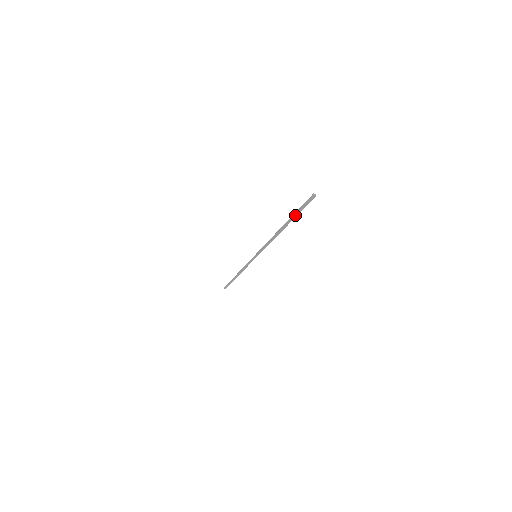
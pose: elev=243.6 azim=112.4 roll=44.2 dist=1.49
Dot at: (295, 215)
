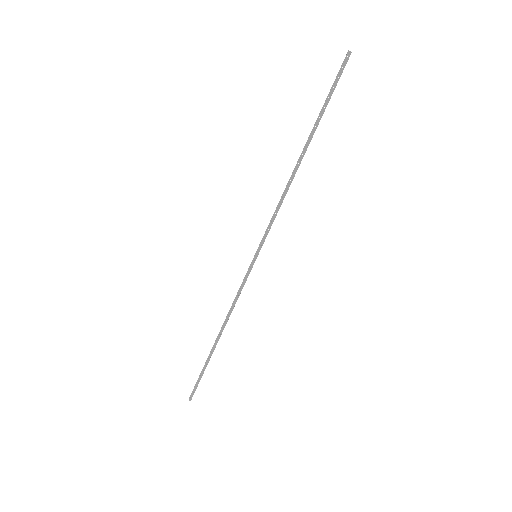
Dot at: (323, 109)
